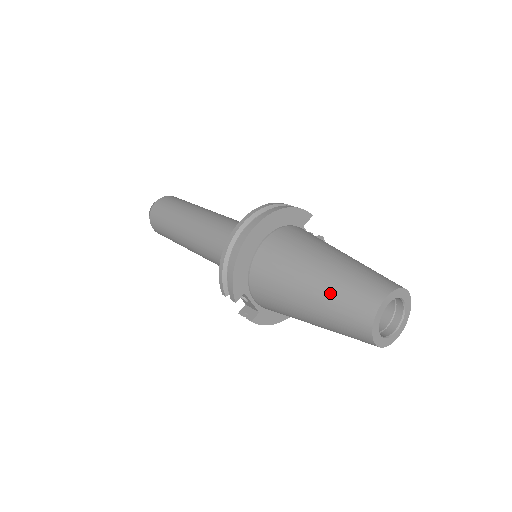
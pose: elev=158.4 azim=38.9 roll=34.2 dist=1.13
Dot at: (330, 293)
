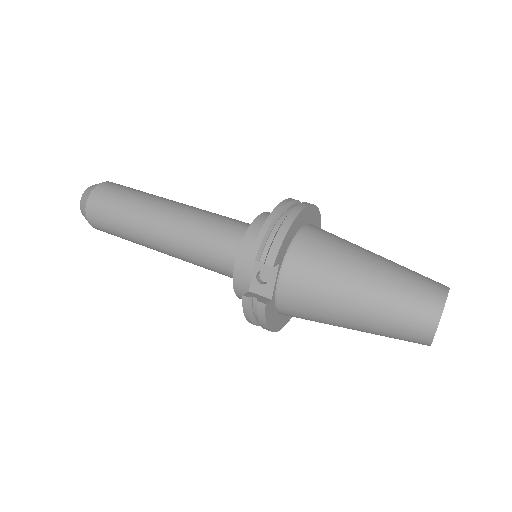
Dot at: (396, 274)
